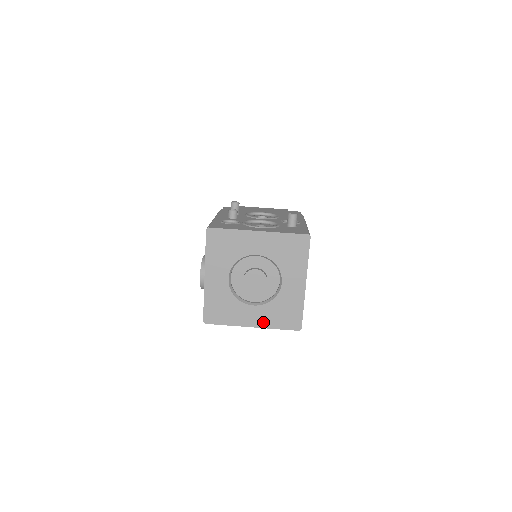
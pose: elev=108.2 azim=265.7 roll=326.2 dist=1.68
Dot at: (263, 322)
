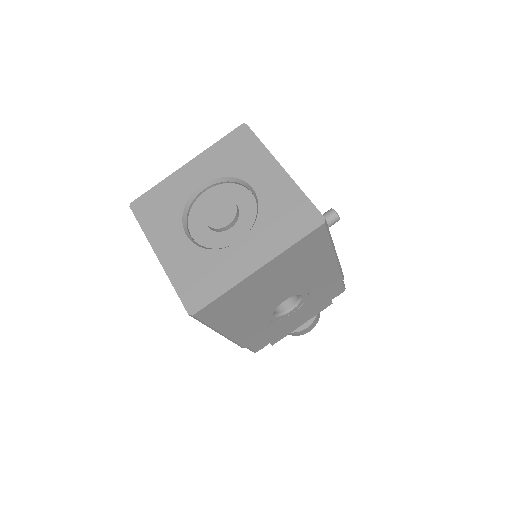
Dot at: (172, 263)
